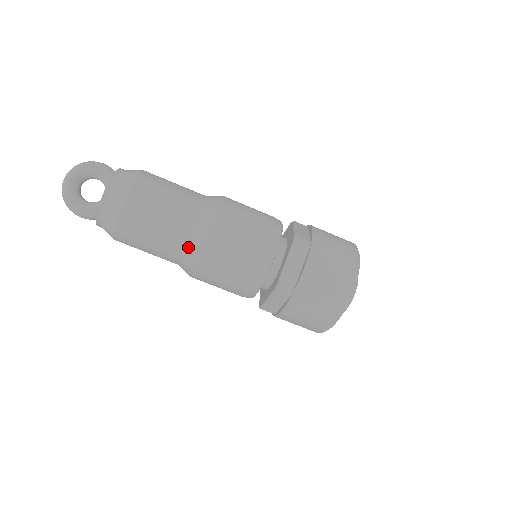
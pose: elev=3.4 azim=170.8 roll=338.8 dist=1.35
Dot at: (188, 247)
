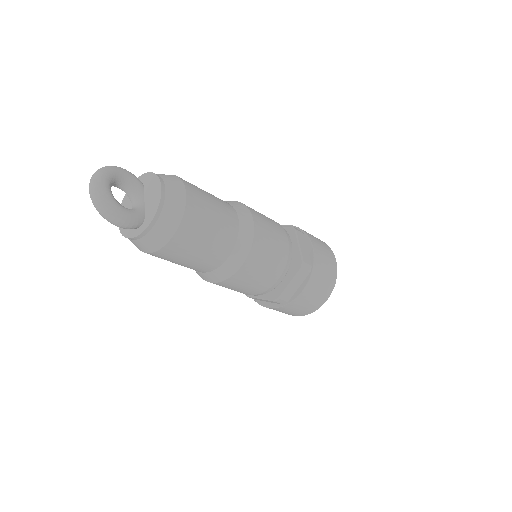
Dot at: (240, 239)
